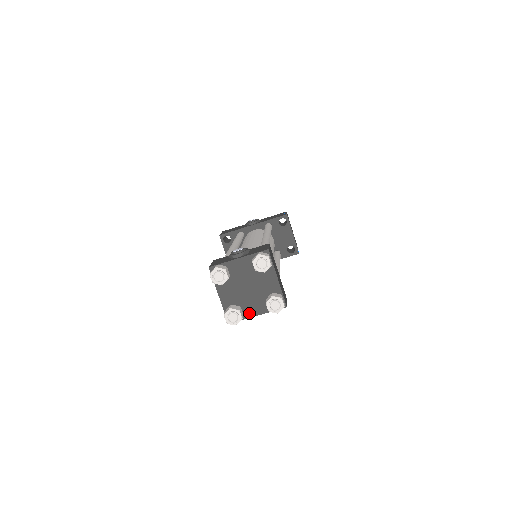
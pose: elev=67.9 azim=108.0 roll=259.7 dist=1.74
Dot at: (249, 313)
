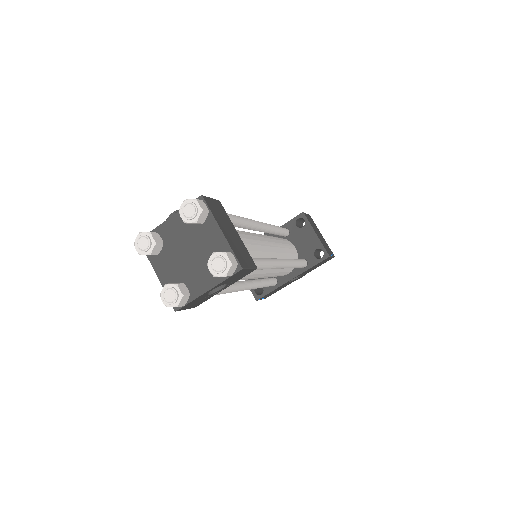
Dot at: (197, 290)
